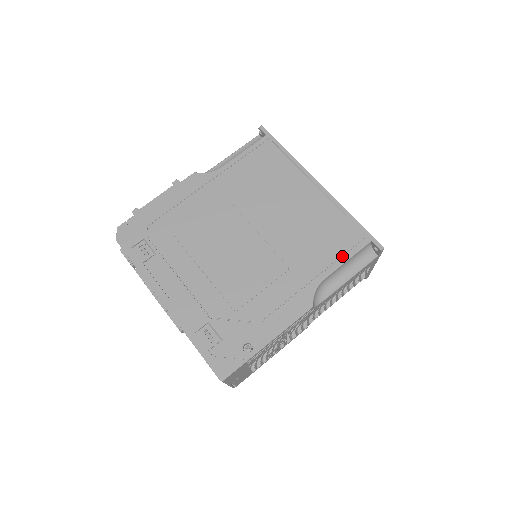
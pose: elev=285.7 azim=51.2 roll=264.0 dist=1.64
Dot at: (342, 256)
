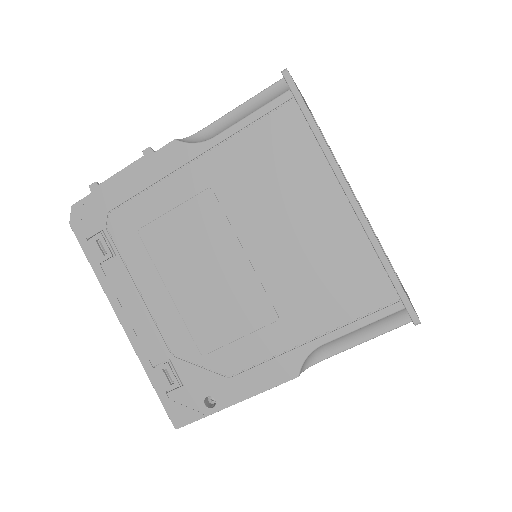
Dot at: (356, 319)
